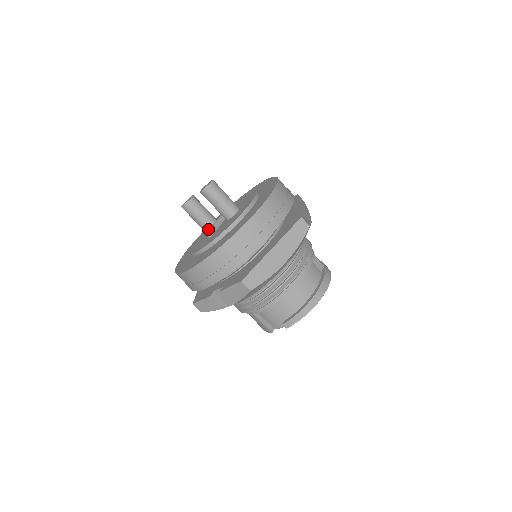
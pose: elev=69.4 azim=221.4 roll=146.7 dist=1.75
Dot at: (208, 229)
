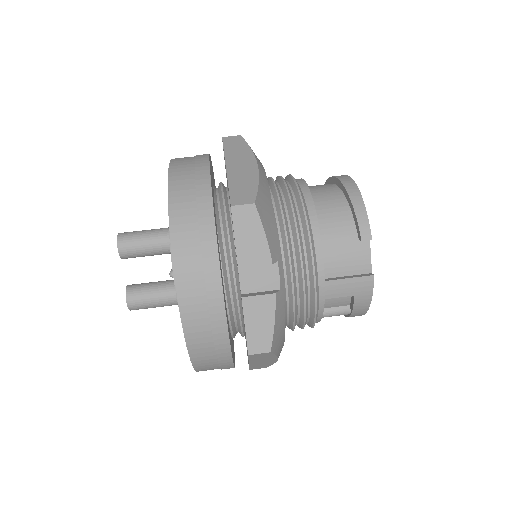
Dot at: occluded
